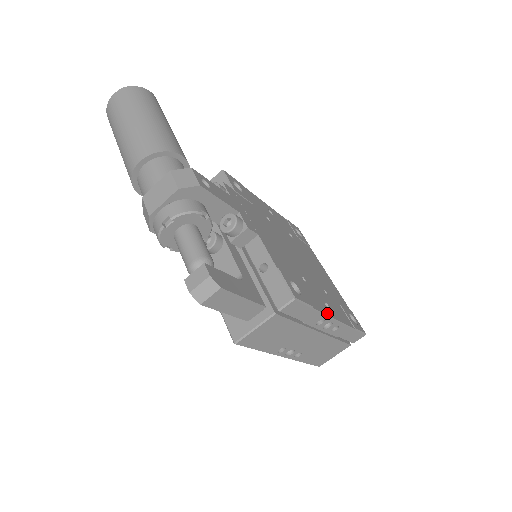
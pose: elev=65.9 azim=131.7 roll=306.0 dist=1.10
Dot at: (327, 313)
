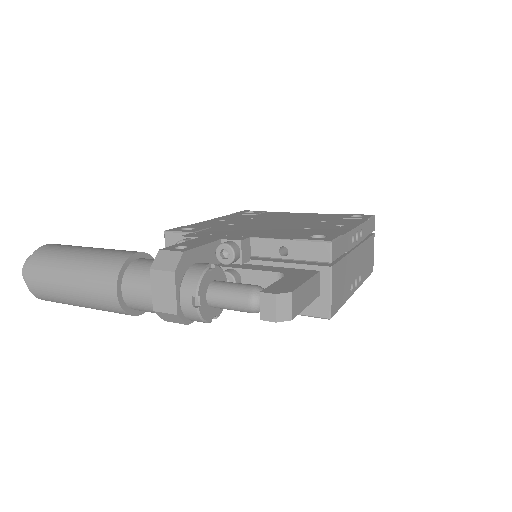
Dot at: (349, 229)
